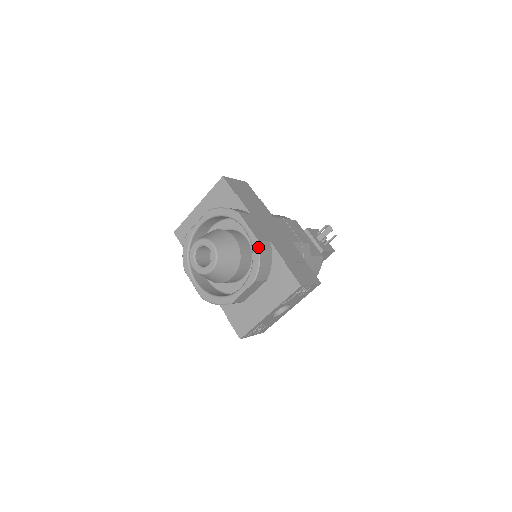
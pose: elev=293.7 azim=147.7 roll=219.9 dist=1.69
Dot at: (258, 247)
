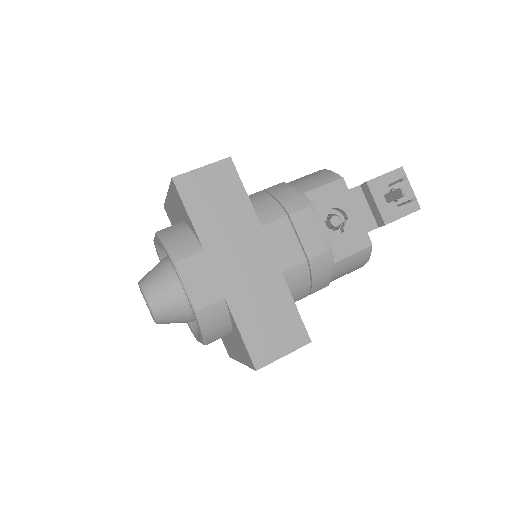
Dot at: (197, 319)
